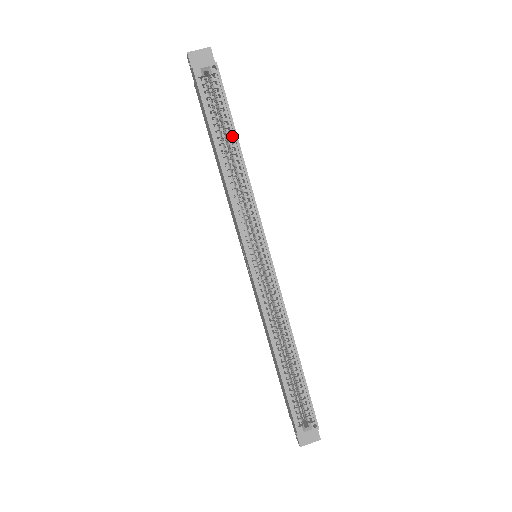
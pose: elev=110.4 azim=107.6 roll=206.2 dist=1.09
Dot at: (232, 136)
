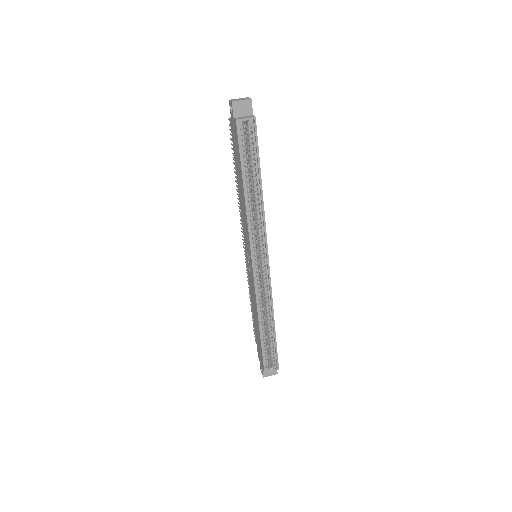
Dot at: (257, 175)
